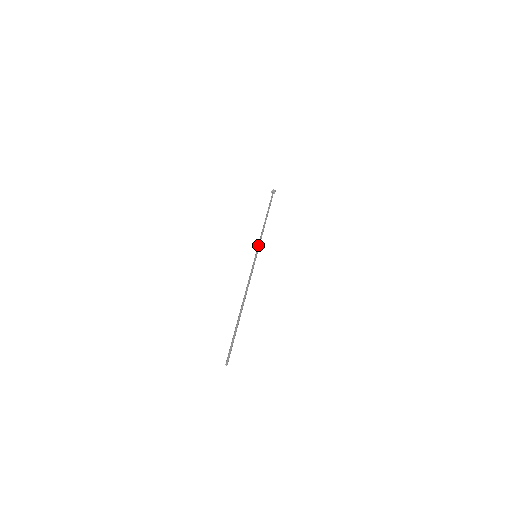
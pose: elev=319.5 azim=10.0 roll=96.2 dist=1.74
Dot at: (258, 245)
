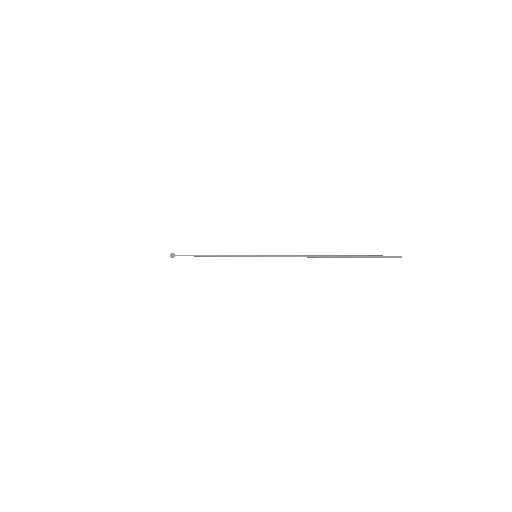
Dot at: occluded
